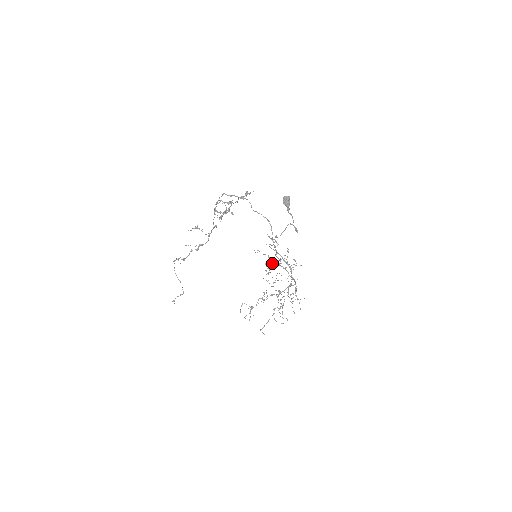
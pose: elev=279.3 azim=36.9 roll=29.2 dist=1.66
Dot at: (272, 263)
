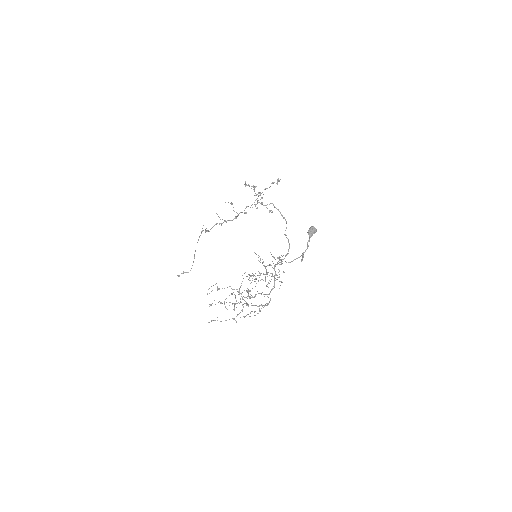
Dot at: (260, 259)
